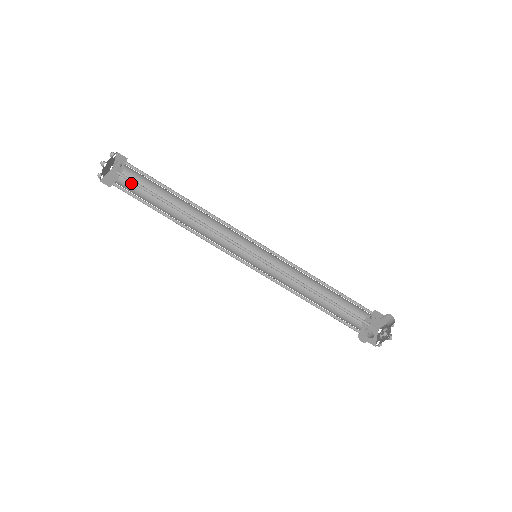
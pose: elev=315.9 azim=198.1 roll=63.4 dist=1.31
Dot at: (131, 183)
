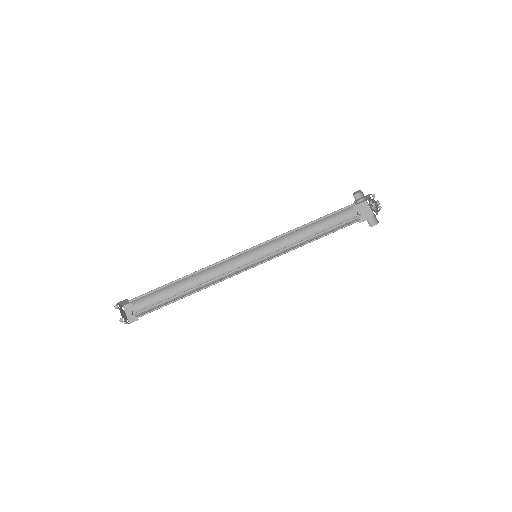
Dot at: (147, 312)
